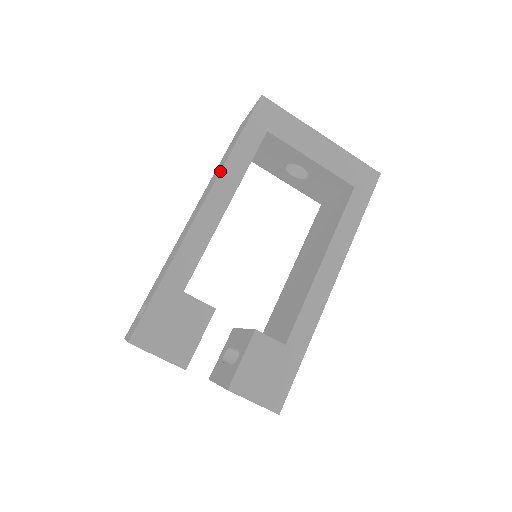
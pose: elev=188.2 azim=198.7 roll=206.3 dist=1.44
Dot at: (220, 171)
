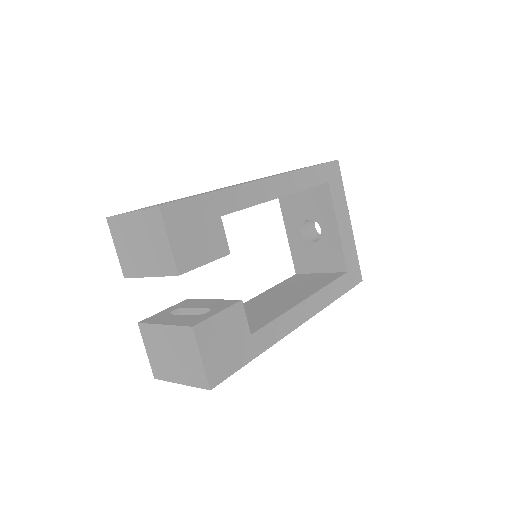
Dot at: (293, 171)
